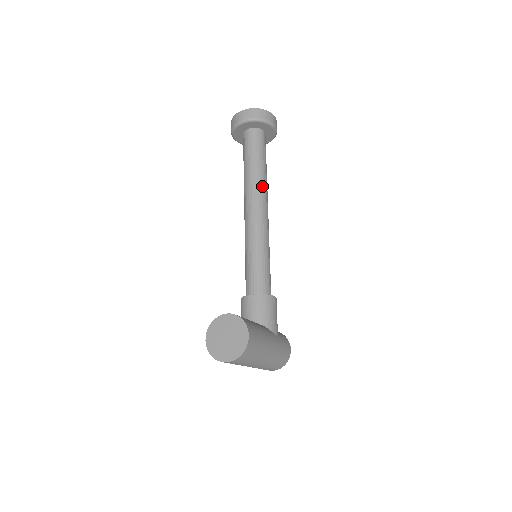
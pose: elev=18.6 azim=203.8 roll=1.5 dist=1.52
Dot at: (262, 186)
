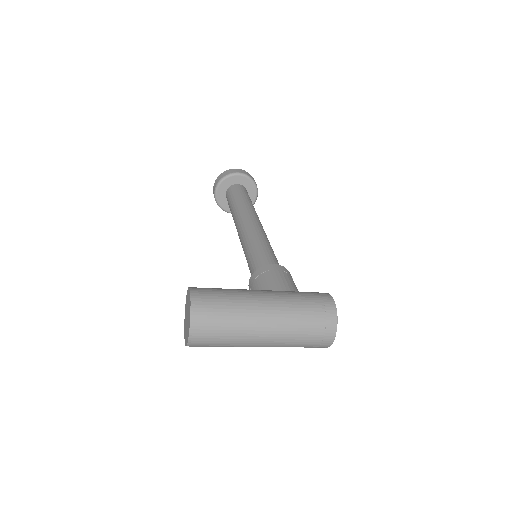
Dot at: (241, 210)
